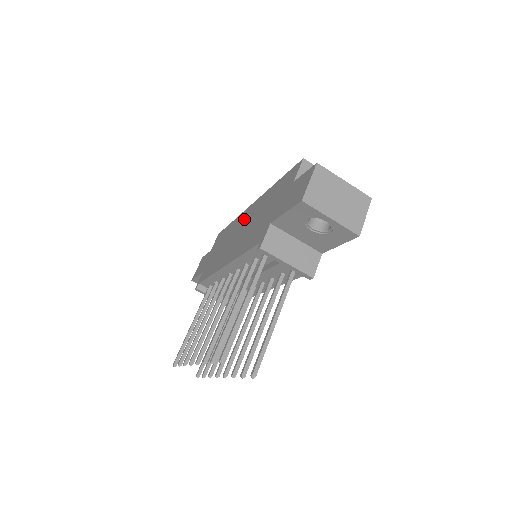
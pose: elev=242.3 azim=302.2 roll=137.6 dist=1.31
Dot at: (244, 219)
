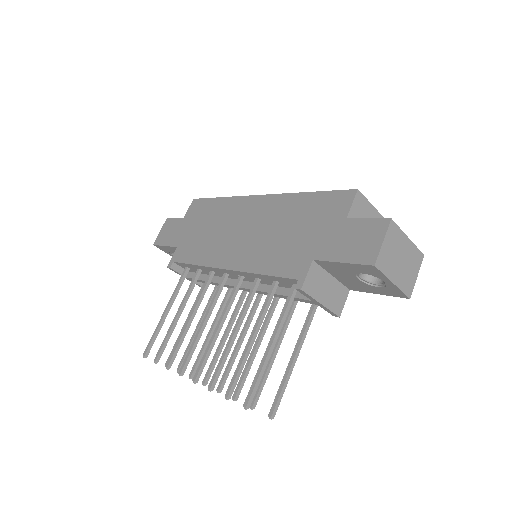
Dot at: (248, 212)
